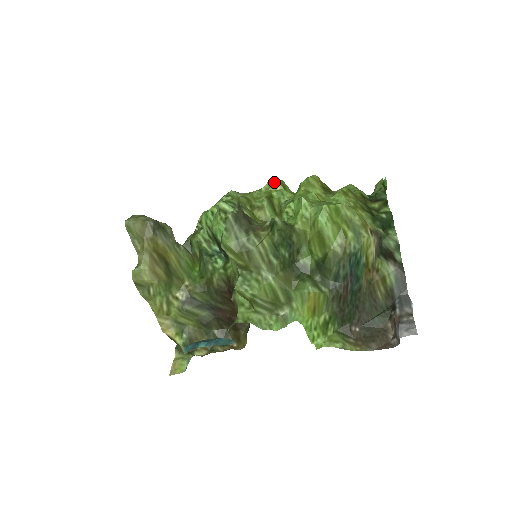
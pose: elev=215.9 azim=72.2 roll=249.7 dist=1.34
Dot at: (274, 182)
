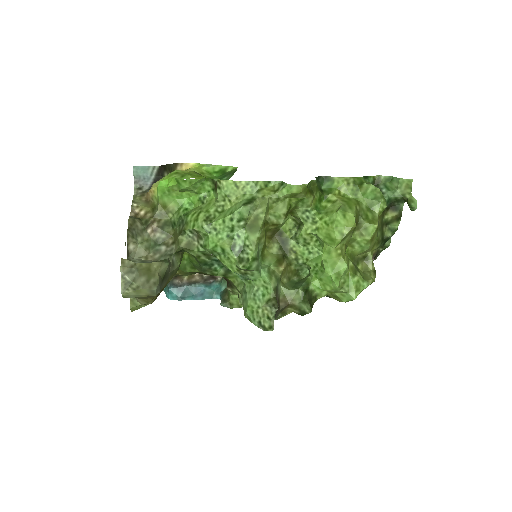
Dot at: (299, 194)
